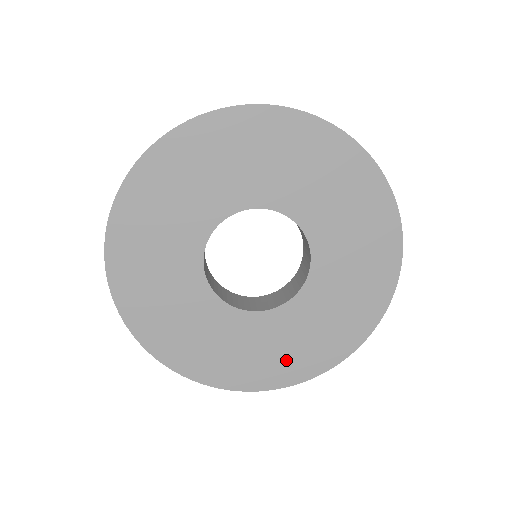
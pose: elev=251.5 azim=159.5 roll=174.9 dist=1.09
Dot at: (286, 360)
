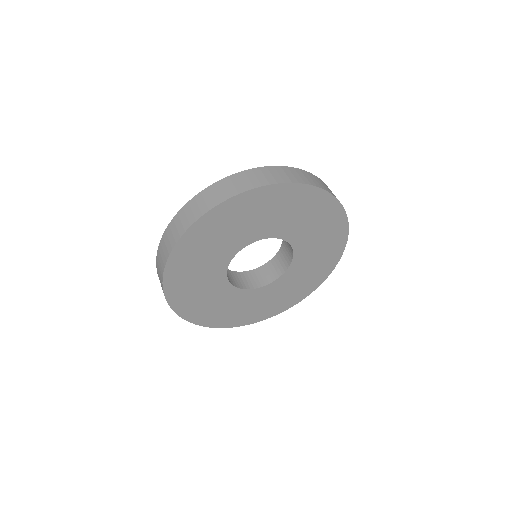
Dot at: (227, 315)
